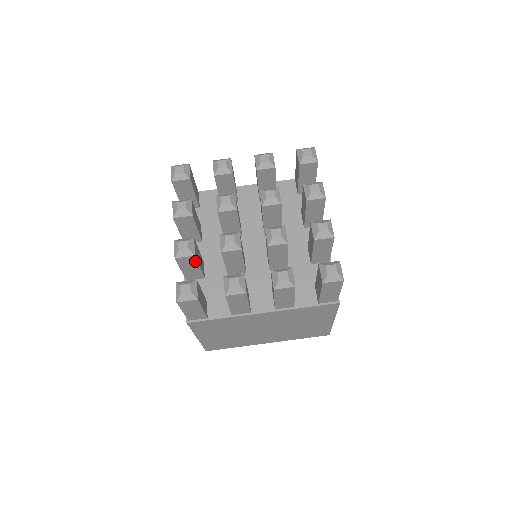
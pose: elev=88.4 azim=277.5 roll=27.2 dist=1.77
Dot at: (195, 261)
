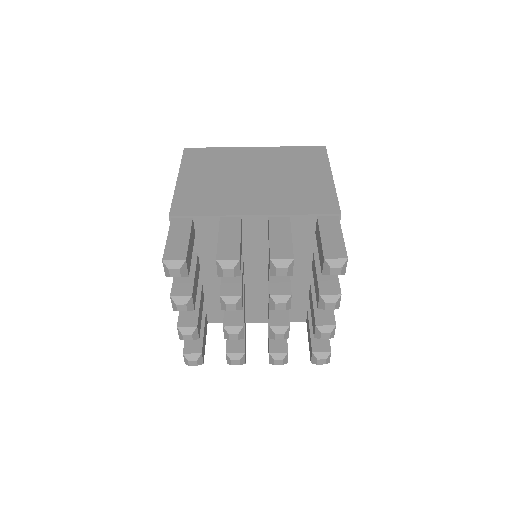
Dot at: occluded
